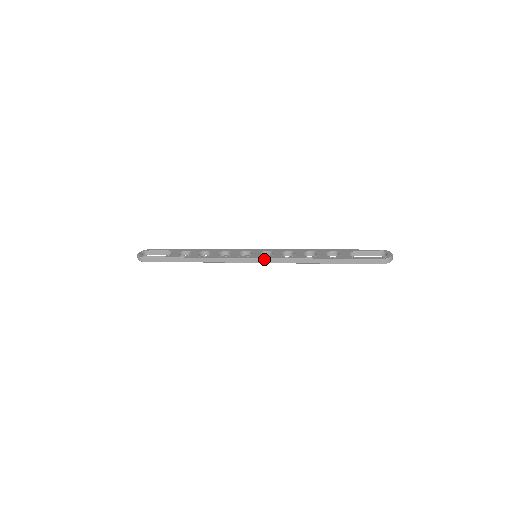
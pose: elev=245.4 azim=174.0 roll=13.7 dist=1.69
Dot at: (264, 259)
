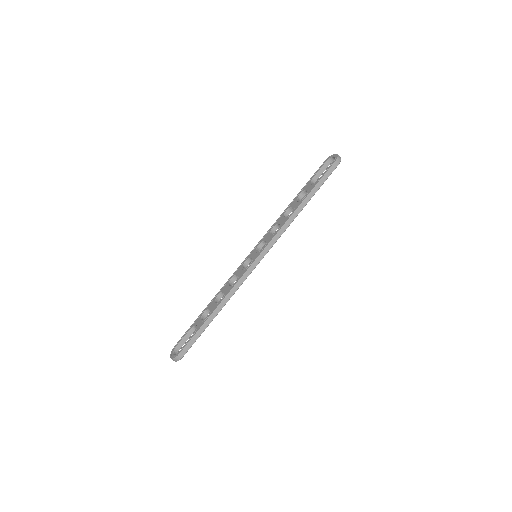
Dot at: (265, 249)
